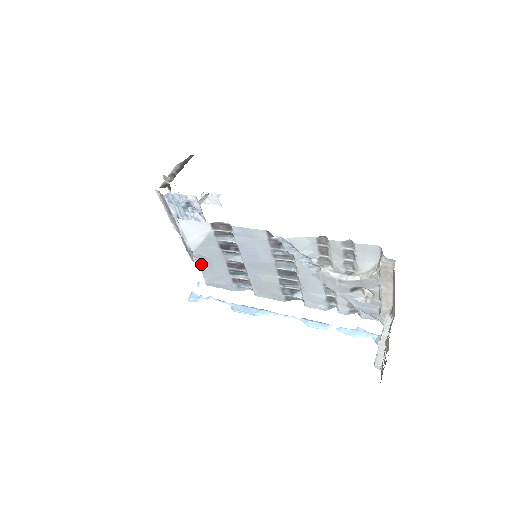
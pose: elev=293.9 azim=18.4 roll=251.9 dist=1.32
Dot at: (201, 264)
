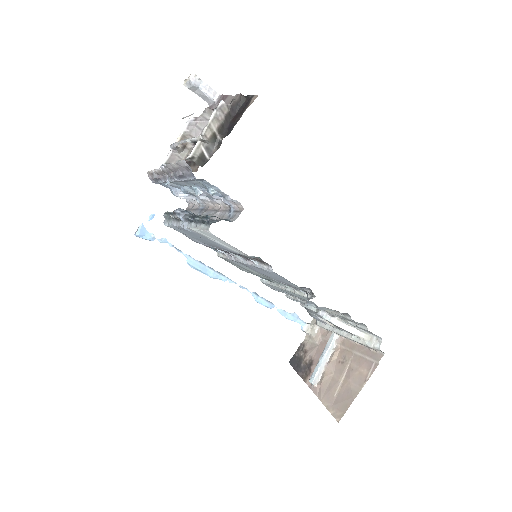
Dot at: (183, 229)
